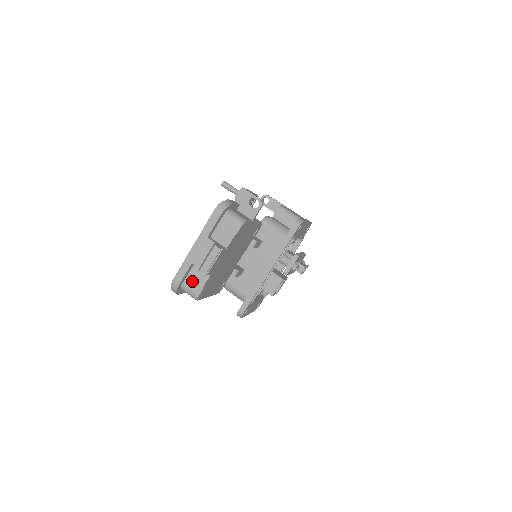
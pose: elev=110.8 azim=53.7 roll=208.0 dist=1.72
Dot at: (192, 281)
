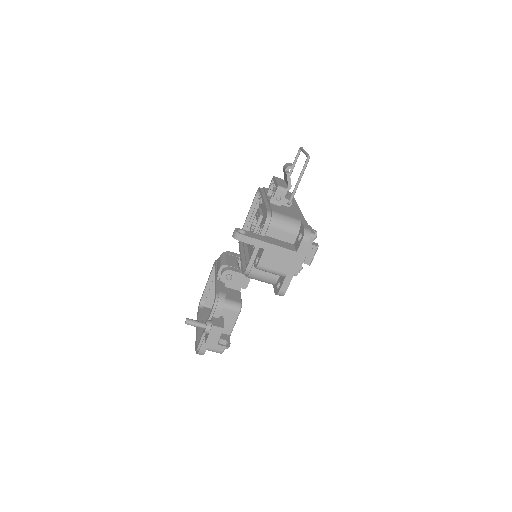
Dot at: occluded
